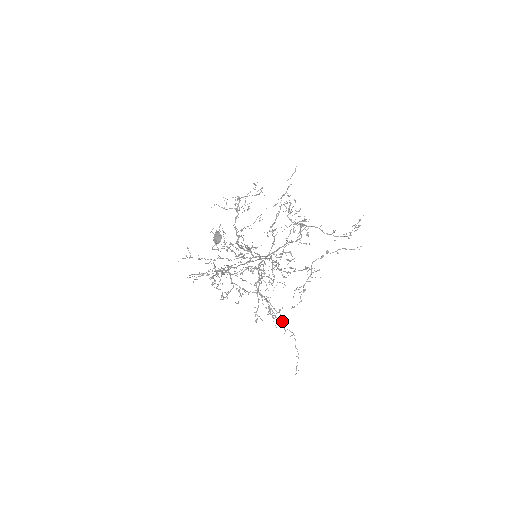
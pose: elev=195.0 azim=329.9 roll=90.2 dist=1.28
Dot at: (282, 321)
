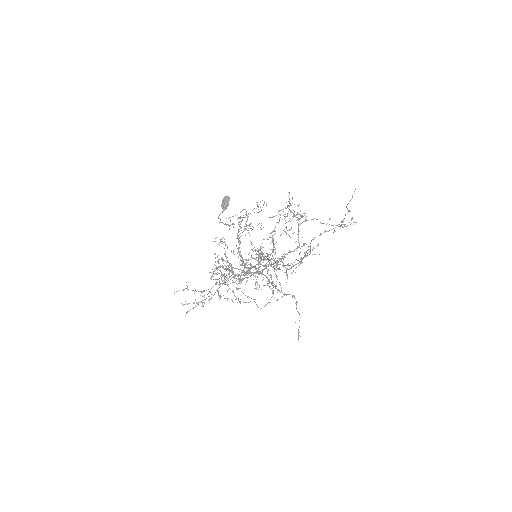
Dot at: occluded
